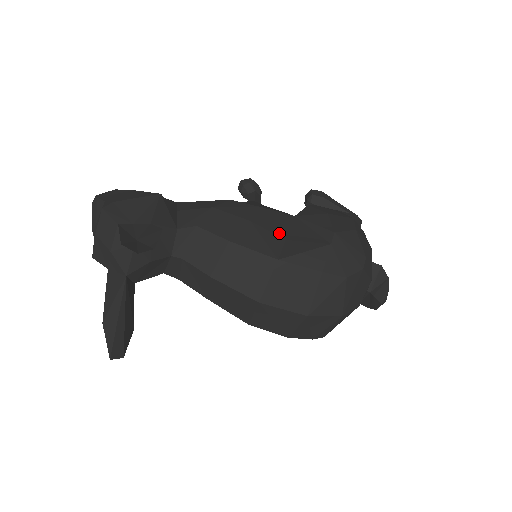
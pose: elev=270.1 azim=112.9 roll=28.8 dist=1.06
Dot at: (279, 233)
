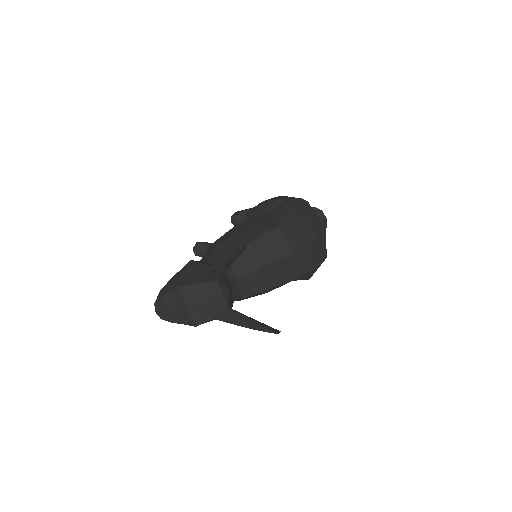
Dot at: (260, 223)
